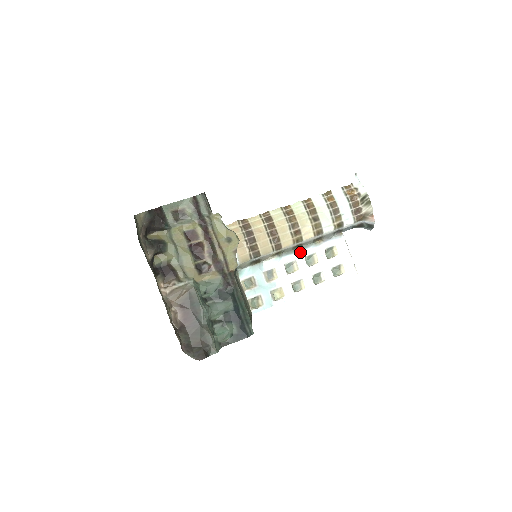
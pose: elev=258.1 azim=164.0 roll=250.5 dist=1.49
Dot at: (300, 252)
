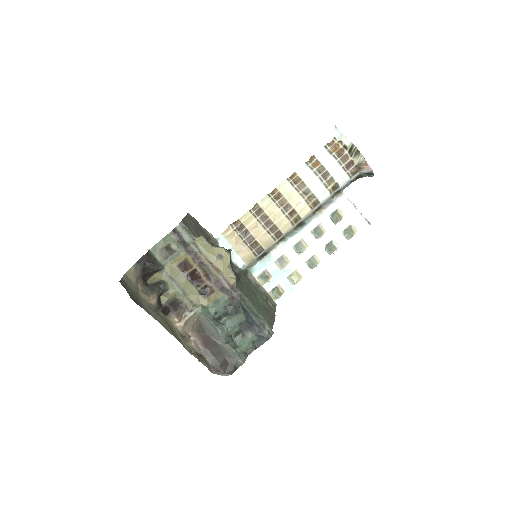
Dot at: (304, 229)
